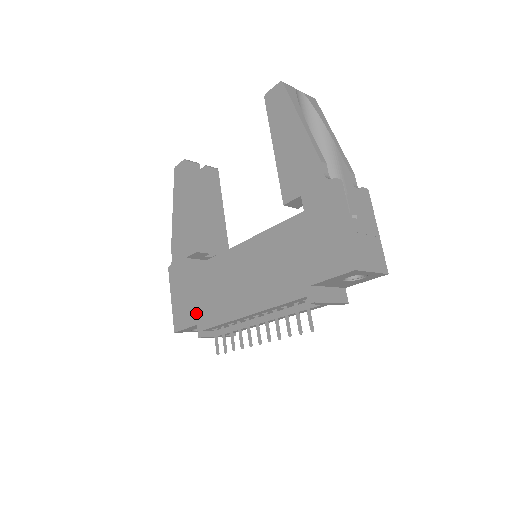
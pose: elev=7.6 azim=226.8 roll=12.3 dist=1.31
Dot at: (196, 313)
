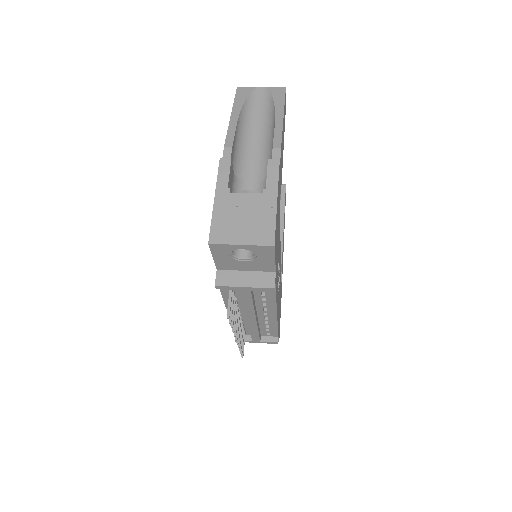
Dot at: occluded
